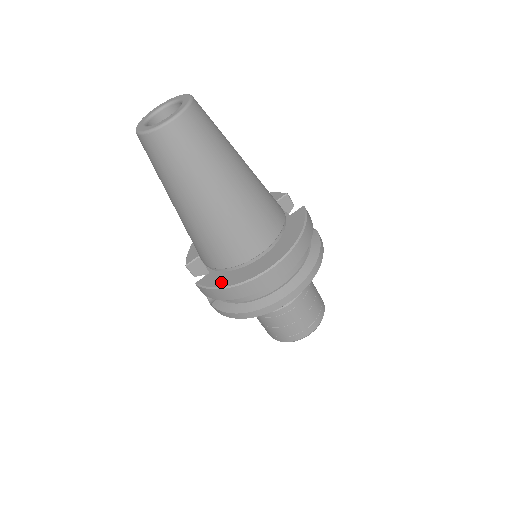
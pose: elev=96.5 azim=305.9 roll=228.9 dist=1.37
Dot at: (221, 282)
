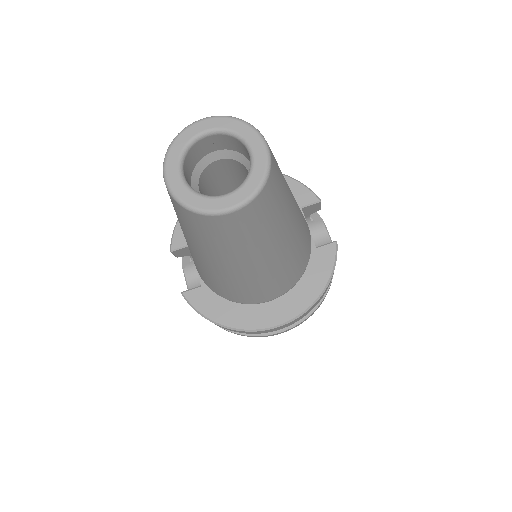
Dot at: (214, 313)
